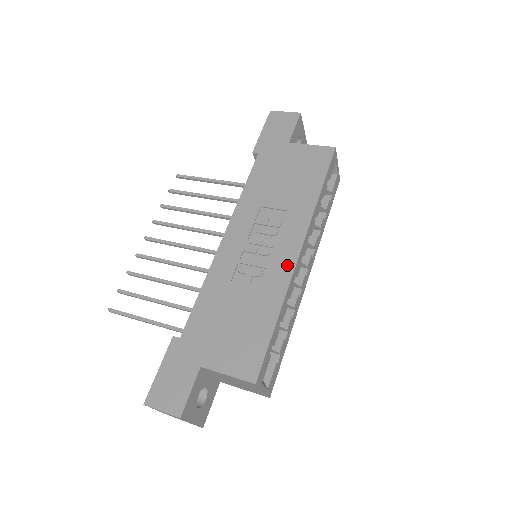
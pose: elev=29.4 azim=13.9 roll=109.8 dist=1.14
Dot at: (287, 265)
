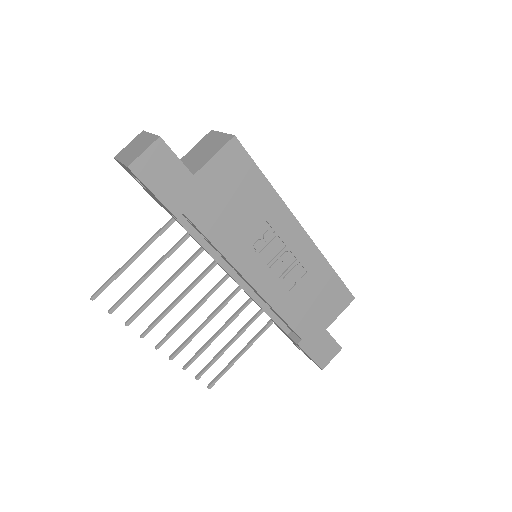
Dot at: (307, 245)
